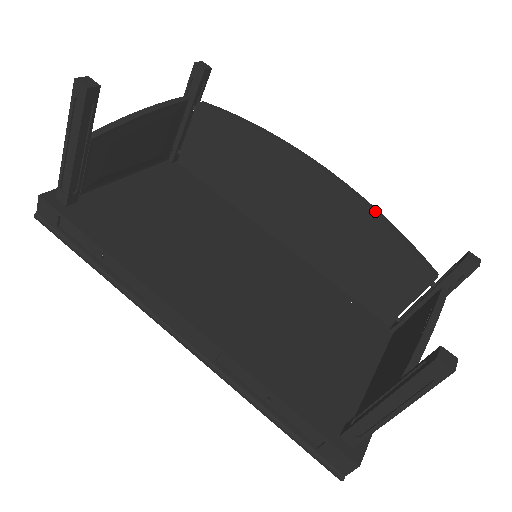
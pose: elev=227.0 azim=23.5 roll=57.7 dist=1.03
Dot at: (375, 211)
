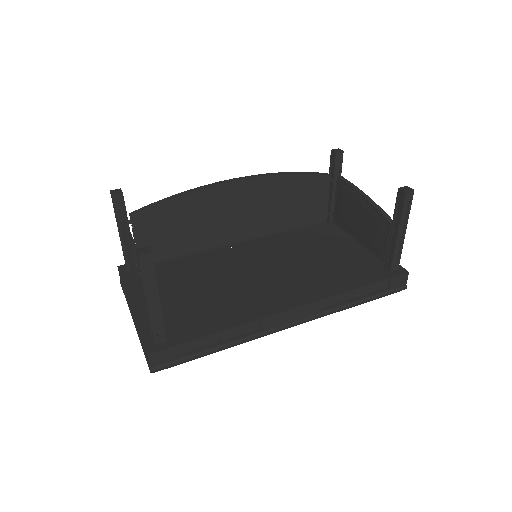
Dot at: (280, 174)
